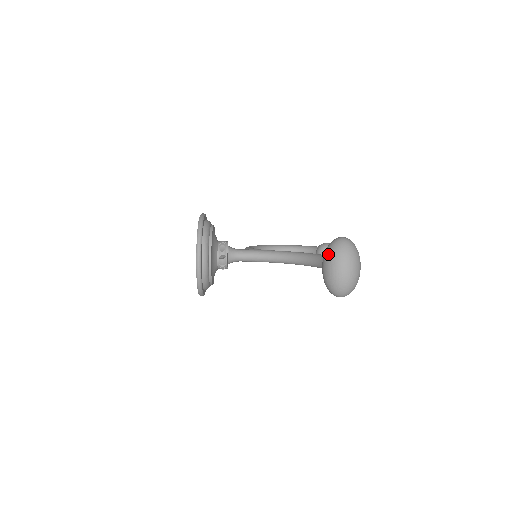
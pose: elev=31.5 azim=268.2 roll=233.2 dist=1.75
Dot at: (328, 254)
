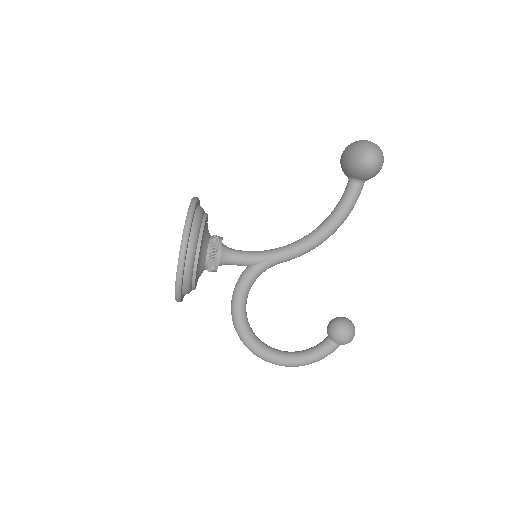
Dot at: occluded
